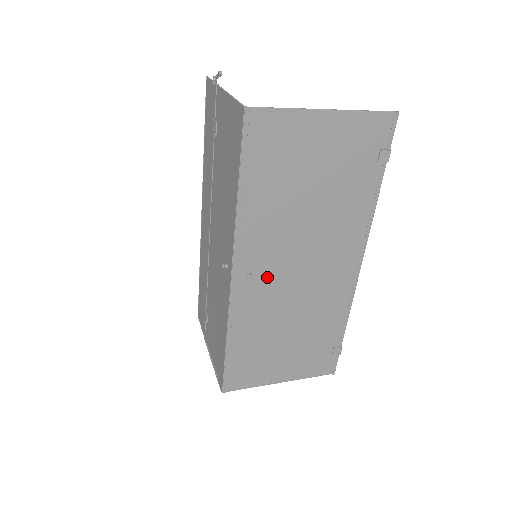
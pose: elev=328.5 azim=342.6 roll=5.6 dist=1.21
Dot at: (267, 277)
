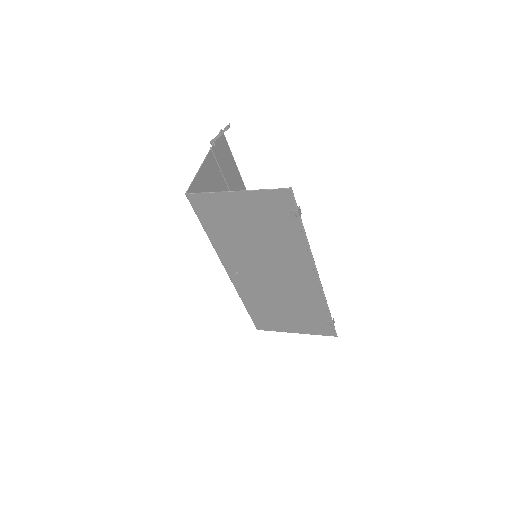
Dot at: (250, 276)
